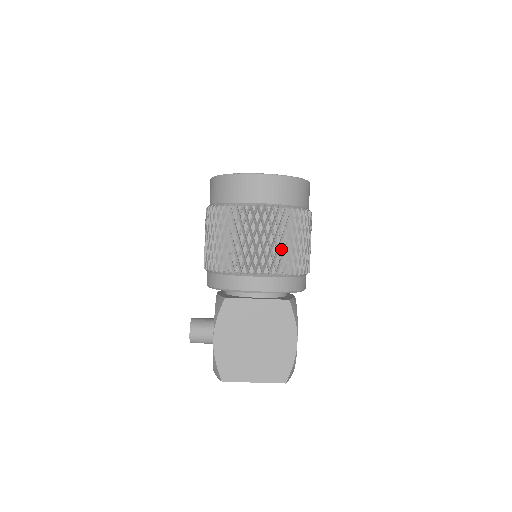
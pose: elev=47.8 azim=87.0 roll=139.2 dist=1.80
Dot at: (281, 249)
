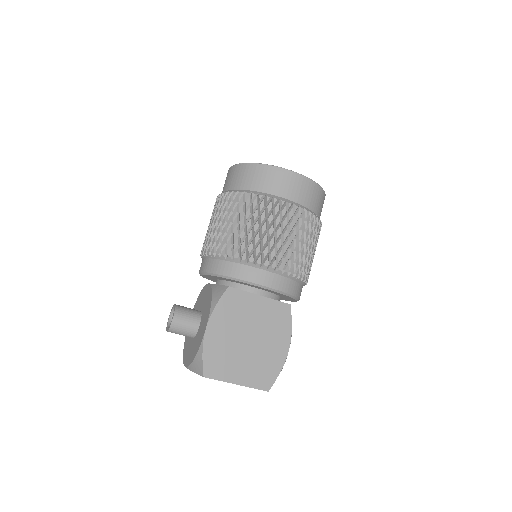
Dot at: (298, 250)
